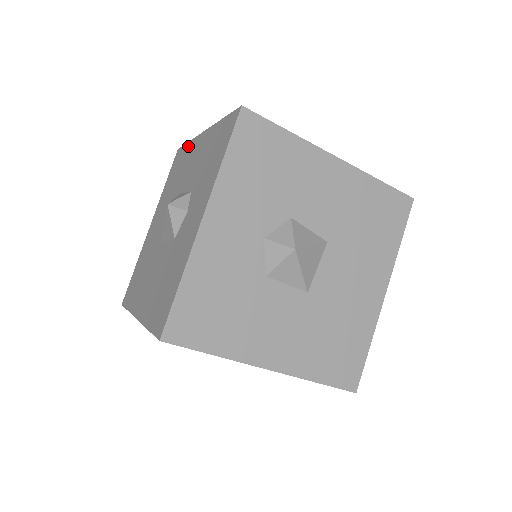
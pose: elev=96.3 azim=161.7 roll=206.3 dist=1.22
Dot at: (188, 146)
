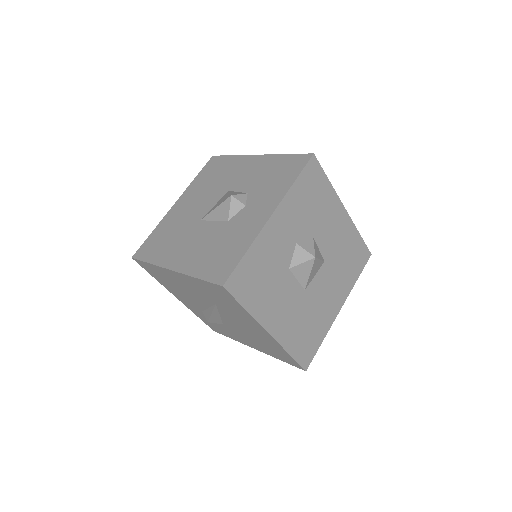
Dot at: (233, 158)
